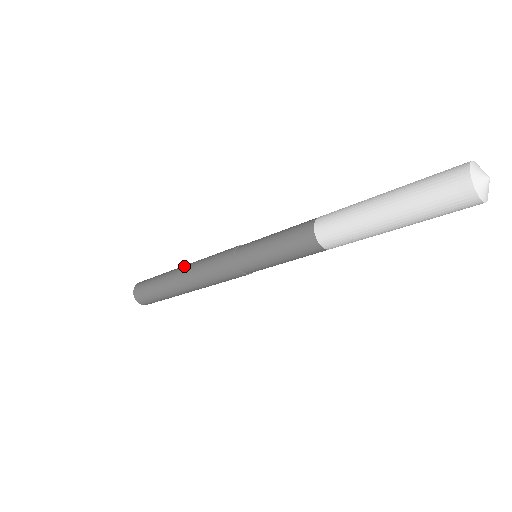
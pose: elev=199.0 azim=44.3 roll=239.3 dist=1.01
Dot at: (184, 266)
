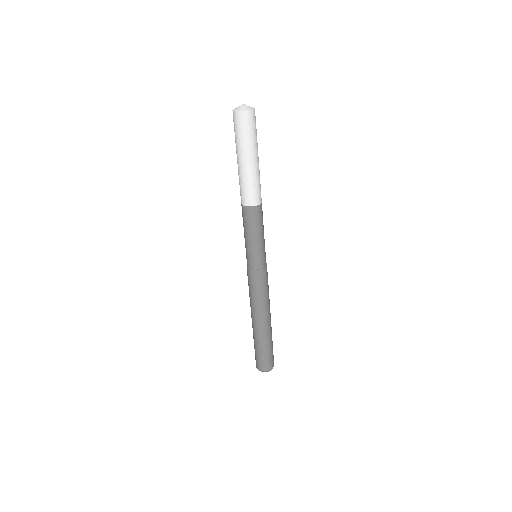
Dot at: occluded
